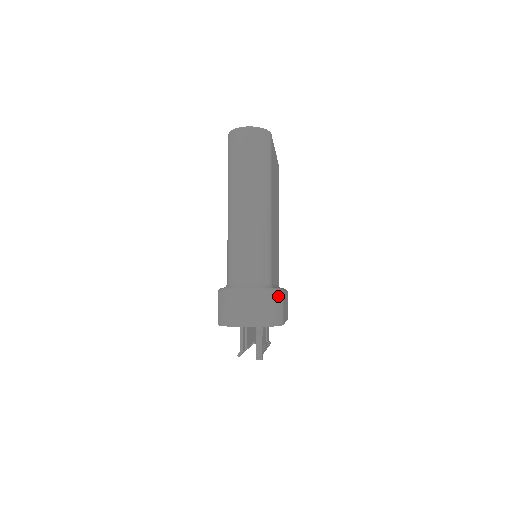
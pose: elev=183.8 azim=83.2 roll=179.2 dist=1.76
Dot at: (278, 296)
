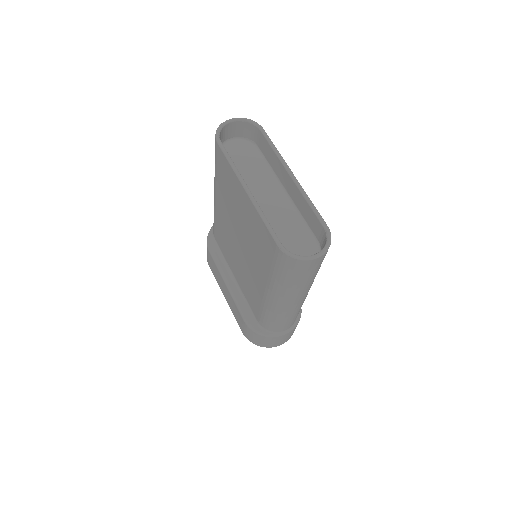
Dot at: occluded
